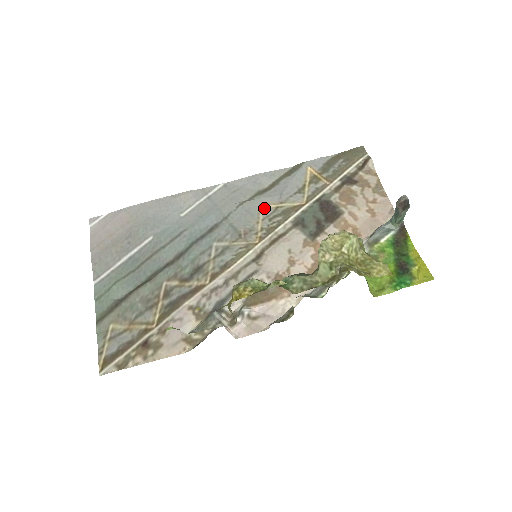
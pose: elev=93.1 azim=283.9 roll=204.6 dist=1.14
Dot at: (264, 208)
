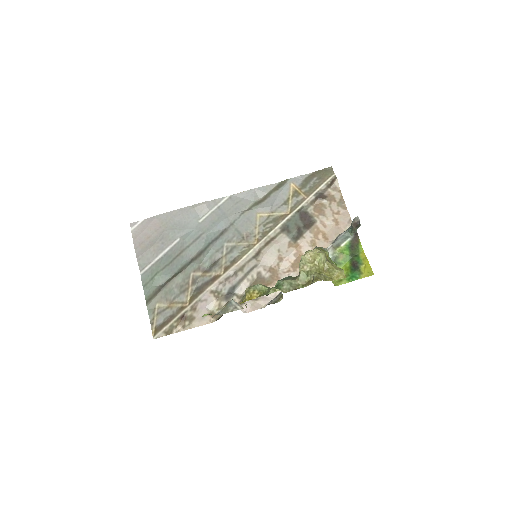
Dot at: (260, 216)
